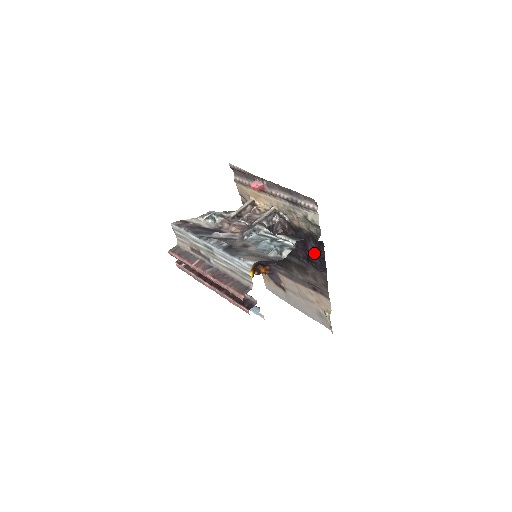
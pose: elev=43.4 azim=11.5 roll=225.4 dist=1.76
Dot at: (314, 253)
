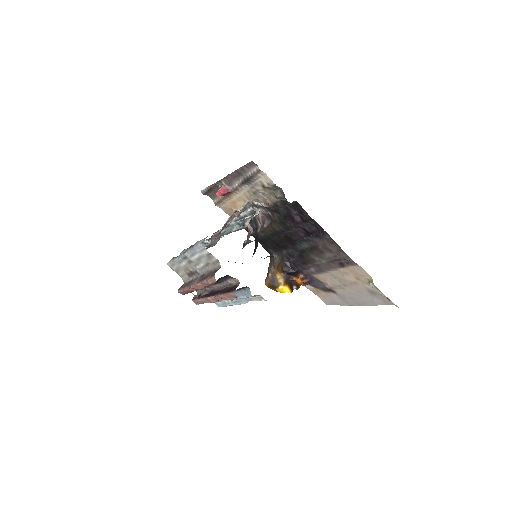
Dot at: (302, 221)
